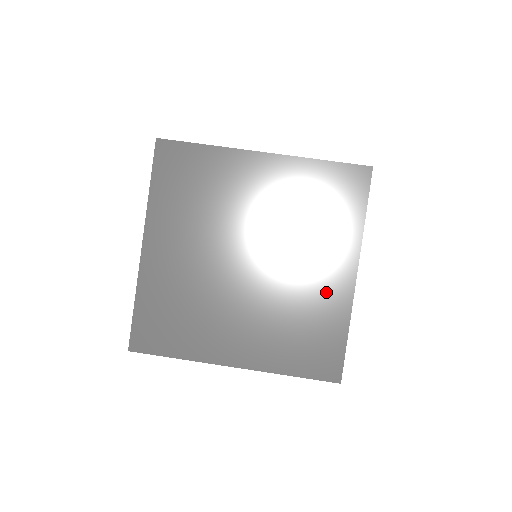
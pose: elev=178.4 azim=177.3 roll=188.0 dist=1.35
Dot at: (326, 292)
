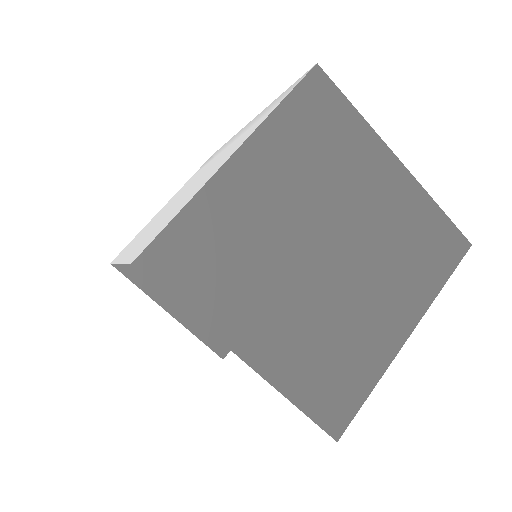
Dot at: (397, 199)
